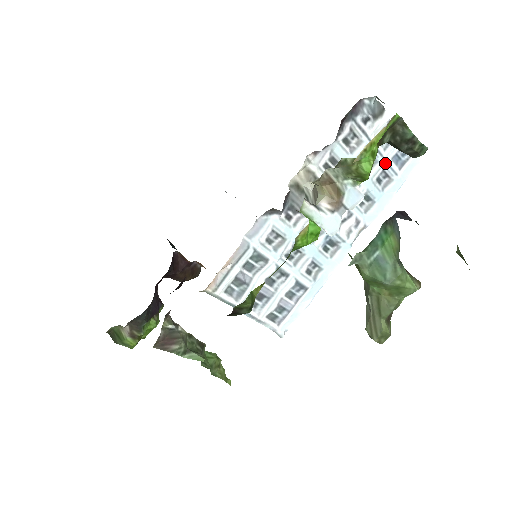
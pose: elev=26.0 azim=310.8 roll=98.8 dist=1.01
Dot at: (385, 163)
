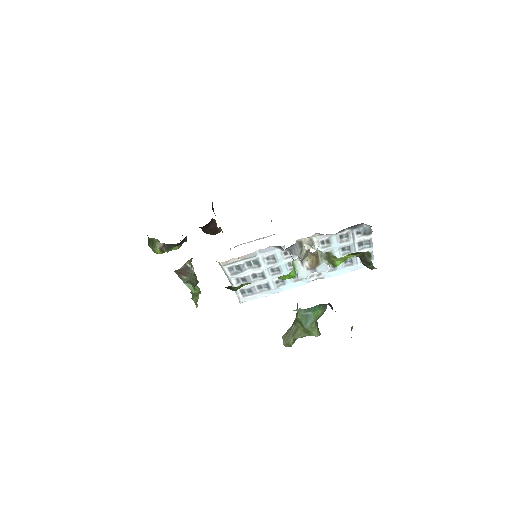
Dot at: (355, 256)
